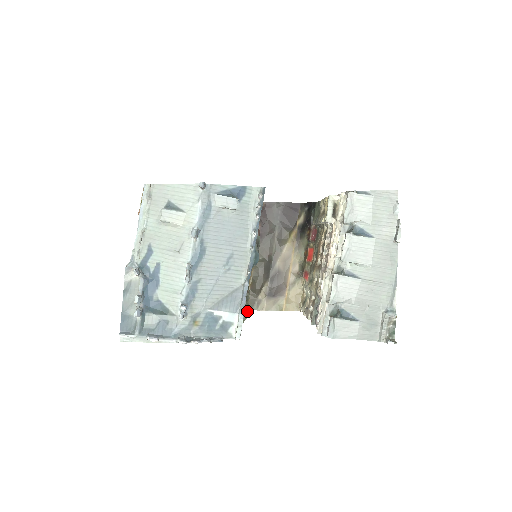
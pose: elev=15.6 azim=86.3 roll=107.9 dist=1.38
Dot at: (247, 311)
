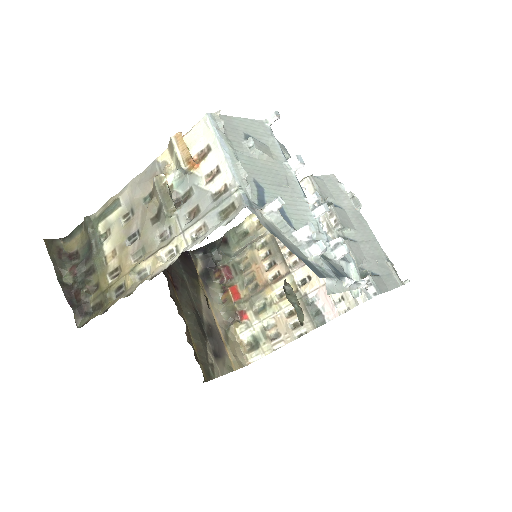
Dot at: occluded
